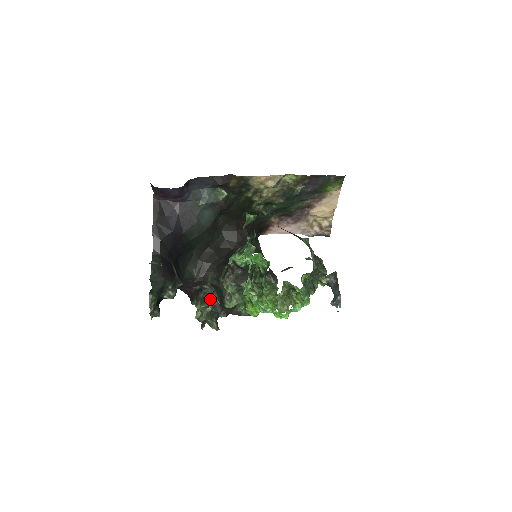
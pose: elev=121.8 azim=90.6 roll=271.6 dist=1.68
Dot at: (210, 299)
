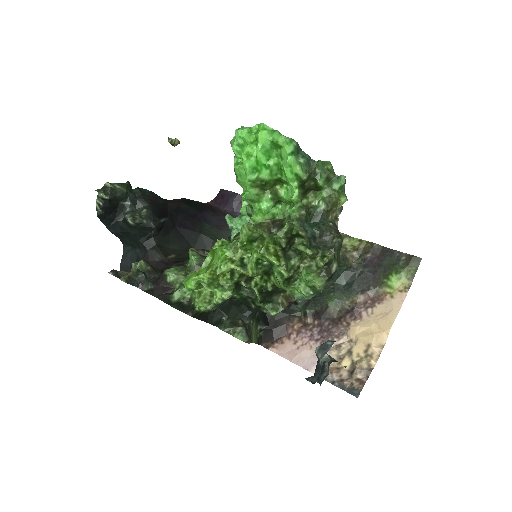
Dot at: (156, 270)
